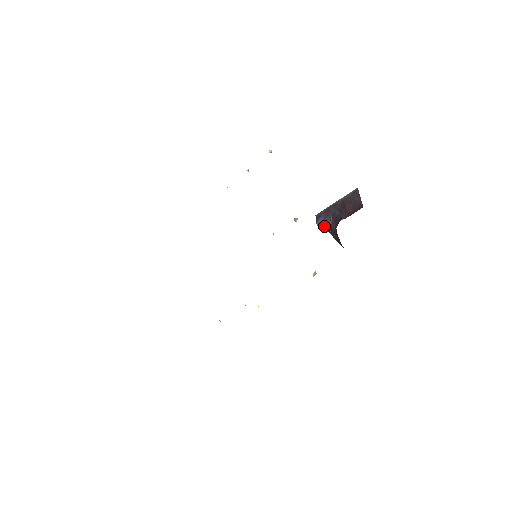
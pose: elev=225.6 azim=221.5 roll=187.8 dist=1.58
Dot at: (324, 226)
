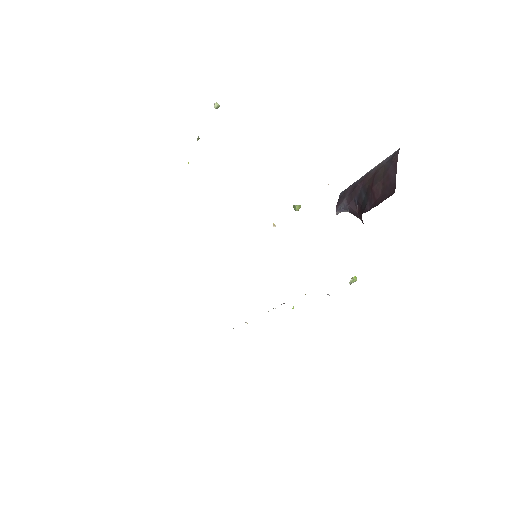
Dot at: (352, 213)
